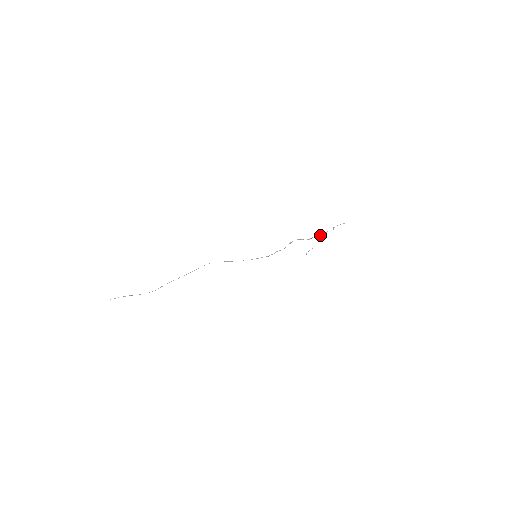
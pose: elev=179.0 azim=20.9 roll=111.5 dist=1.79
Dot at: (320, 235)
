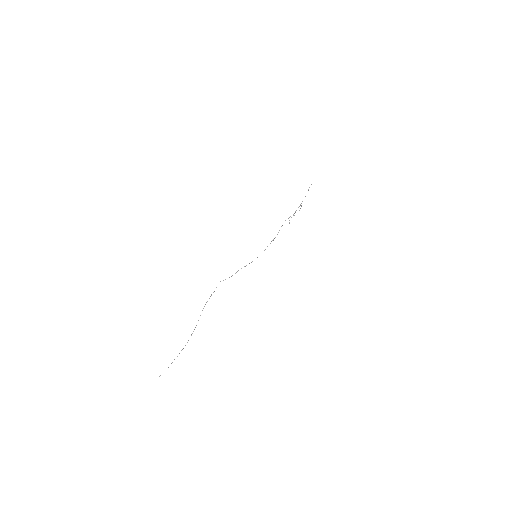
Dot at: occluded
